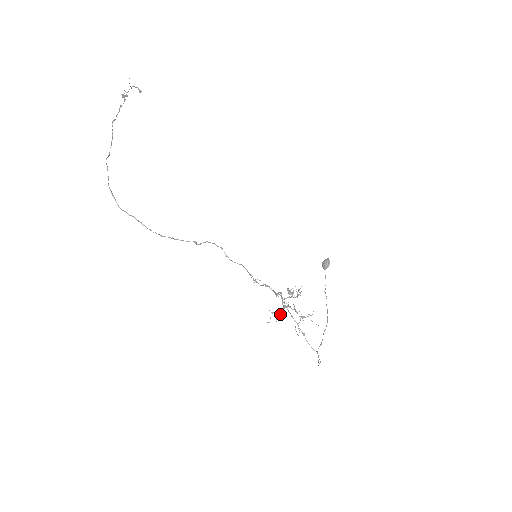
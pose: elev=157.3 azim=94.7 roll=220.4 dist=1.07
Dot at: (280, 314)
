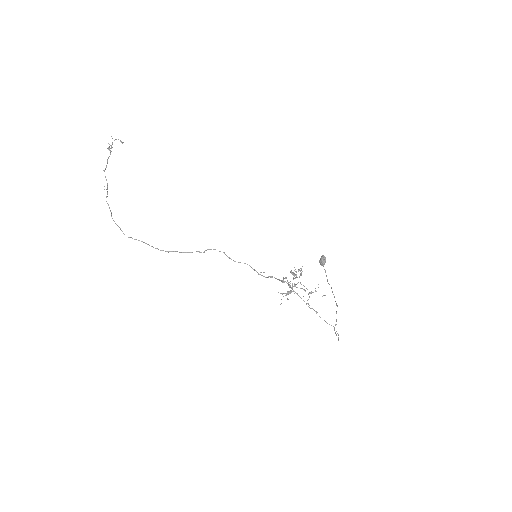
Dot at: (289, 293)
